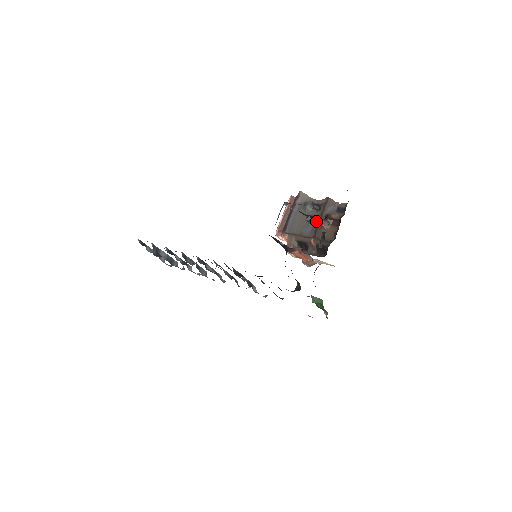
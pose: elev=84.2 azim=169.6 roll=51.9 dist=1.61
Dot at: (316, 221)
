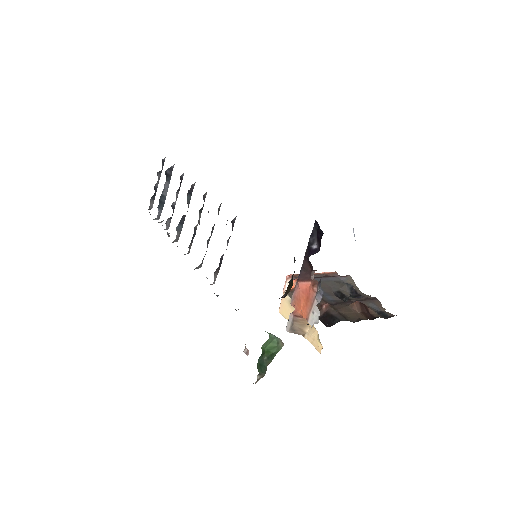
Dot at: occluded
